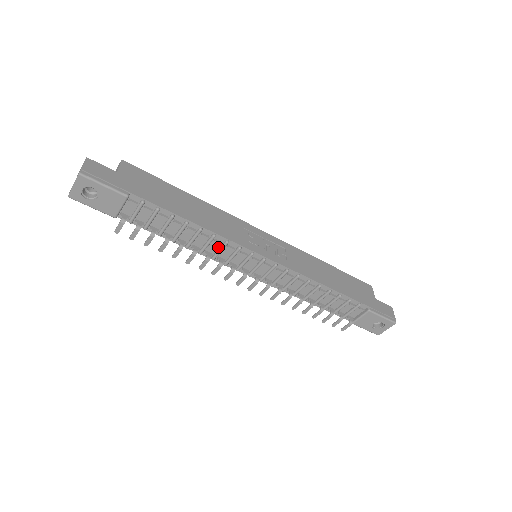
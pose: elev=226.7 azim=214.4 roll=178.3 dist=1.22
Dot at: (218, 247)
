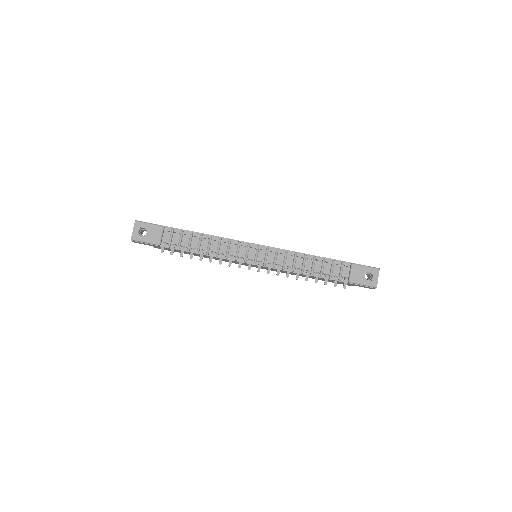
Dot at: (226, 247)
